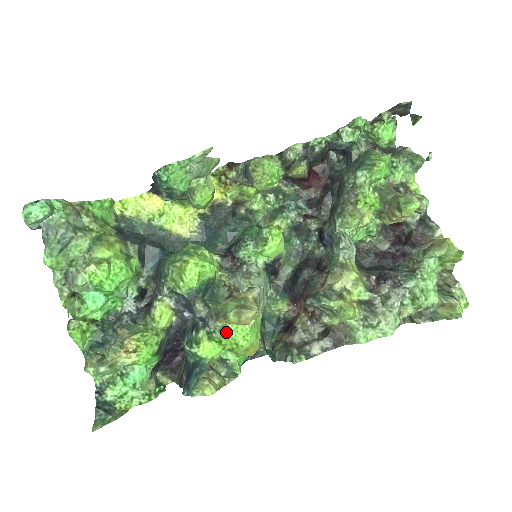
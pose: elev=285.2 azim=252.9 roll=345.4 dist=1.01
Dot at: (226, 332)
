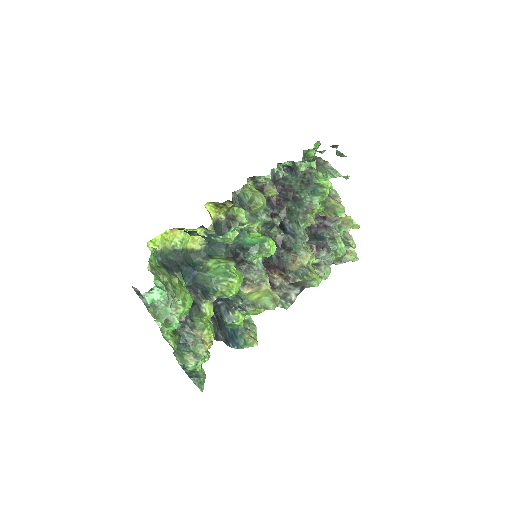
Dot at: (256, 310)
